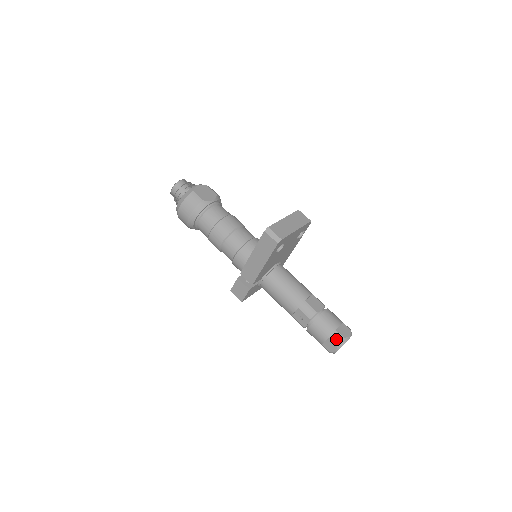
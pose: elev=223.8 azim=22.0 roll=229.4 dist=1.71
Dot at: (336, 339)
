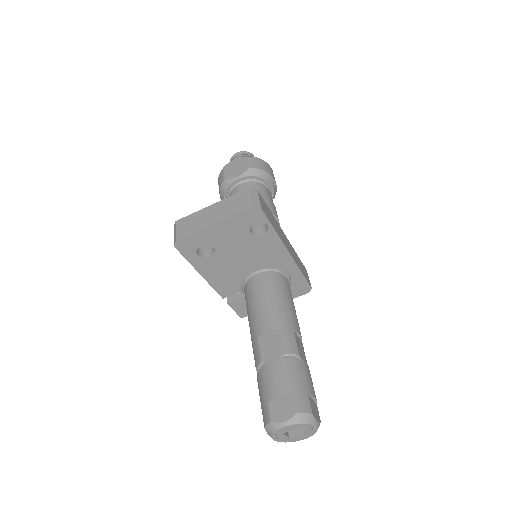
Dot at: (264, 418)
